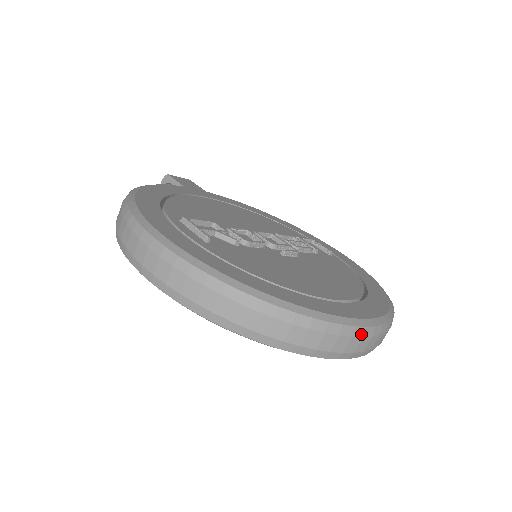
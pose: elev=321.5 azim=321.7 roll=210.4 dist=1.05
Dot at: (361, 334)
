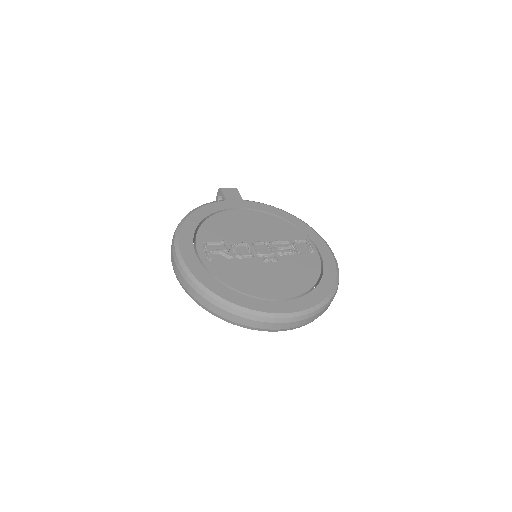
Dot at: (281, 321)
